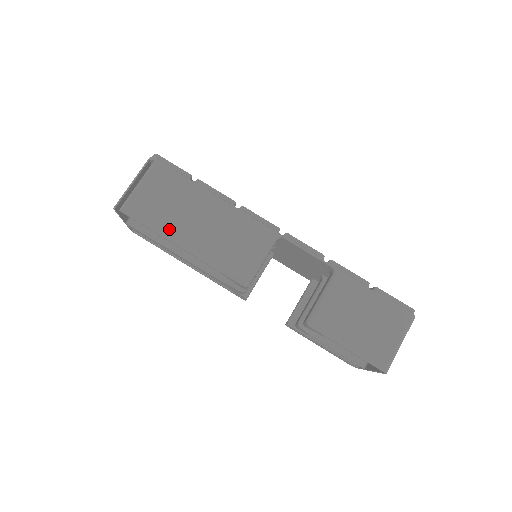
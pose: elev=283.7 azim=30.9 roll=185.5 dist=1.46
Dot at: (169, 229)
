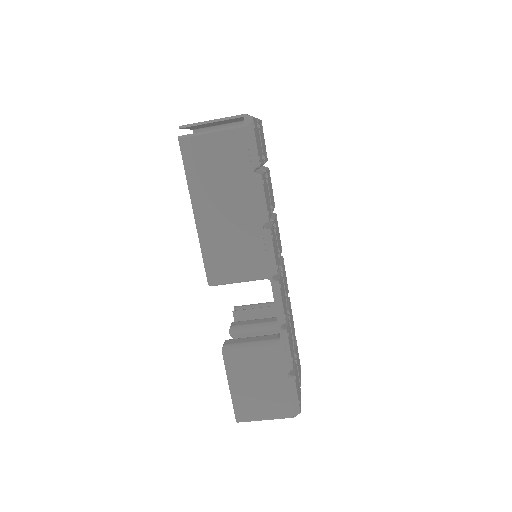
Dot at: (199, 191)
